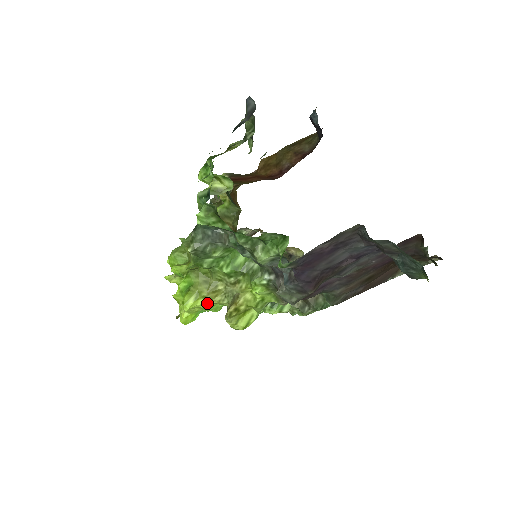
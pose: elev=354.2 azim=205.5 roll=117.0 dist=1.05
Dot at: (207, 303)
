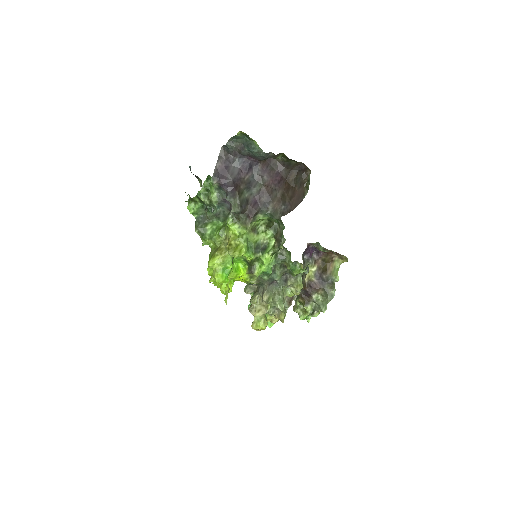
Dot at: (220, 258)
